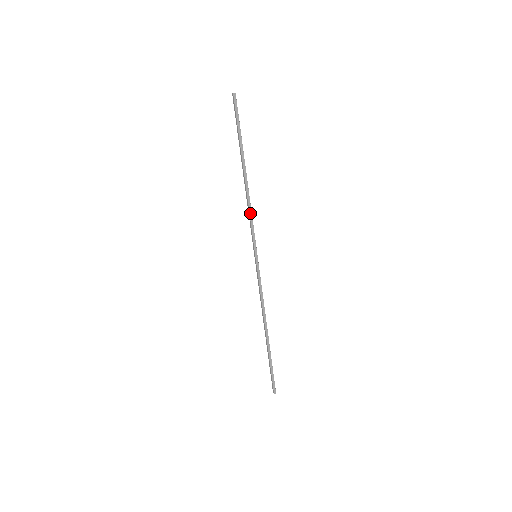
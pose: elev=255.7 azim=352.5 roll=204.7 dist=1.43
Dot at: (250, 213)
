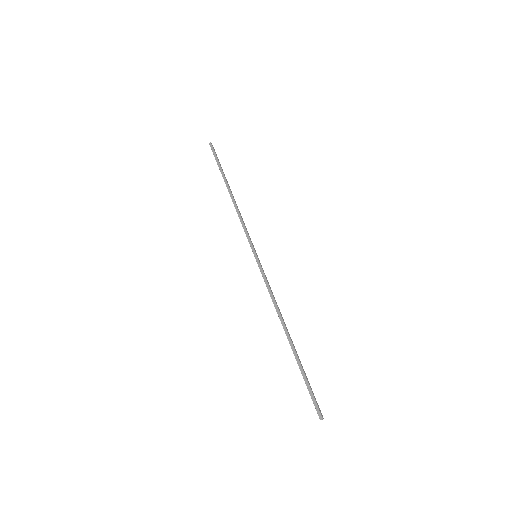
Dot at: (242, 219)
